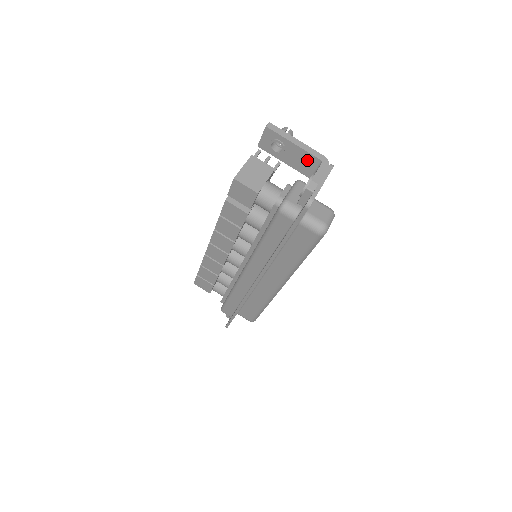
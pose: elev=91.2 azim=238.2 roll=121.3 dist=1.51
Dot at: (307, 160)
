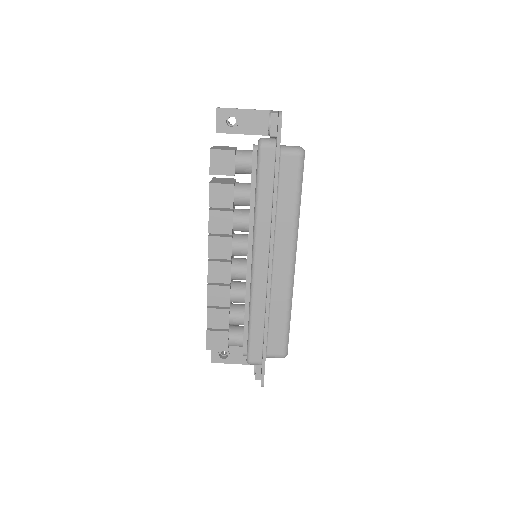
Dot at: (259, 118)
